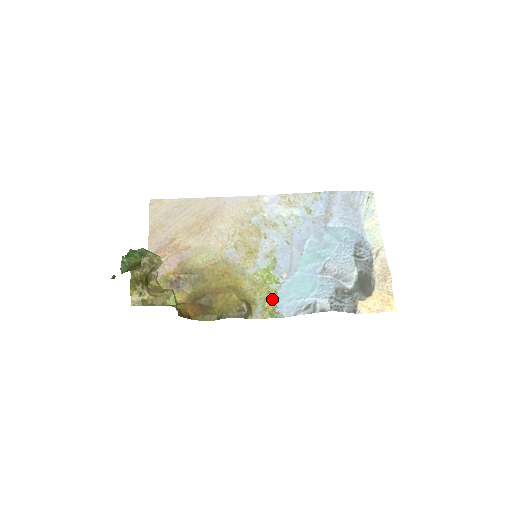
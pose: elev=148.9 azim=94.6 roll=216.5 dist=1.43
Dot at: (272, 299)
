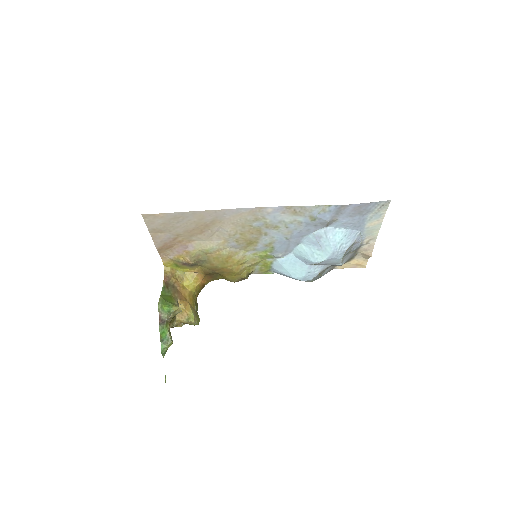
Dot at: (268, 267)
